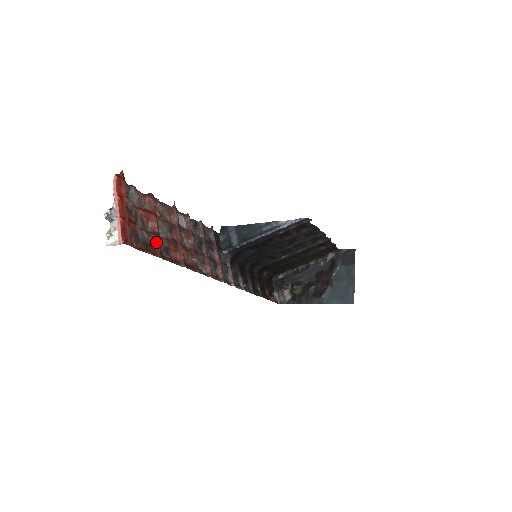
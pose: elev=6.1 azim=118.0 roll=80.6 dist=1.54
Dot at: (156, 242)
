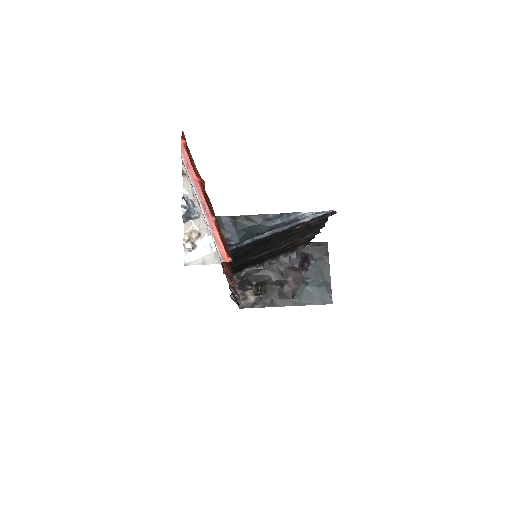
Dot at: occluded
